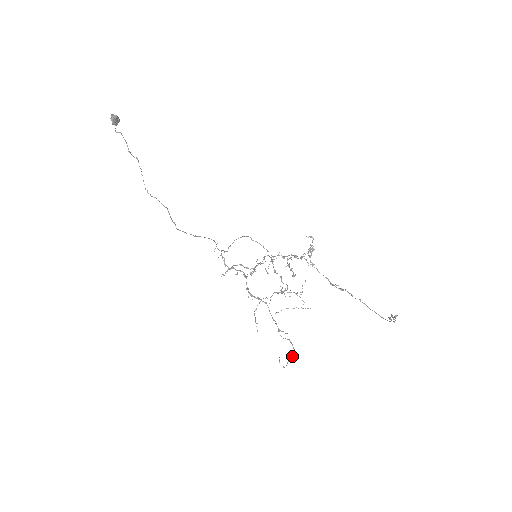
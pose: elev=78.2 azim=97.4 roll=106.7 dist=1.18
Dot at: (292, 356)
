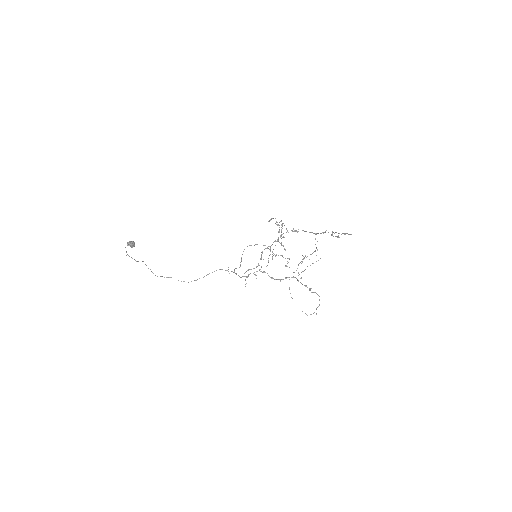
Dot at: occluded
